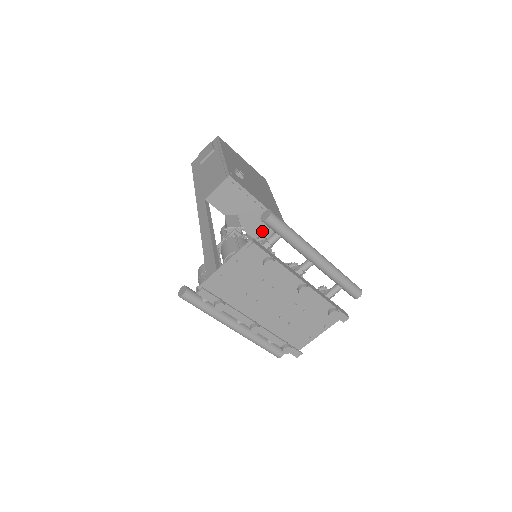
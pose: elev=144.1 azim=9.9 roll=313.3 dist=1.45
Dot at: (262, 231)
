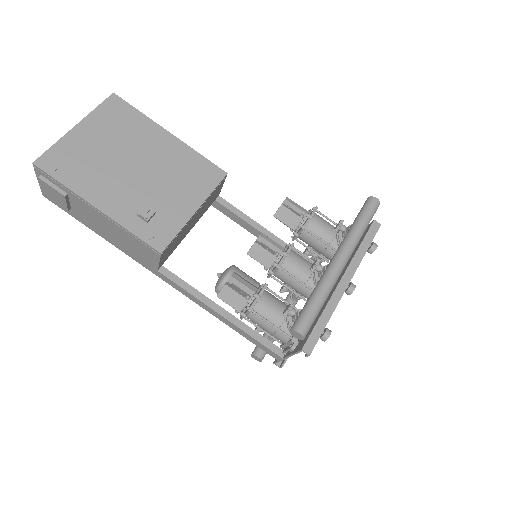
Dot at: (213, 198)
